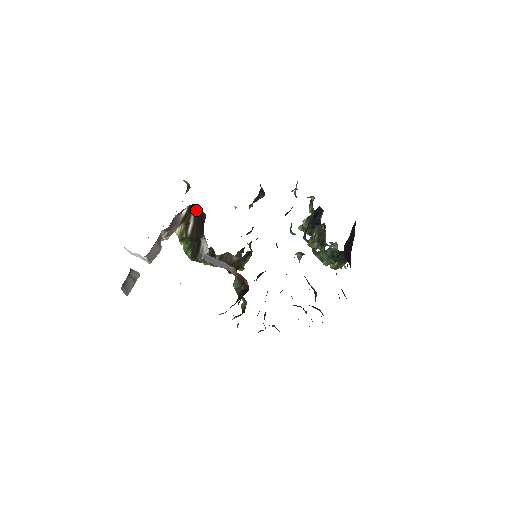
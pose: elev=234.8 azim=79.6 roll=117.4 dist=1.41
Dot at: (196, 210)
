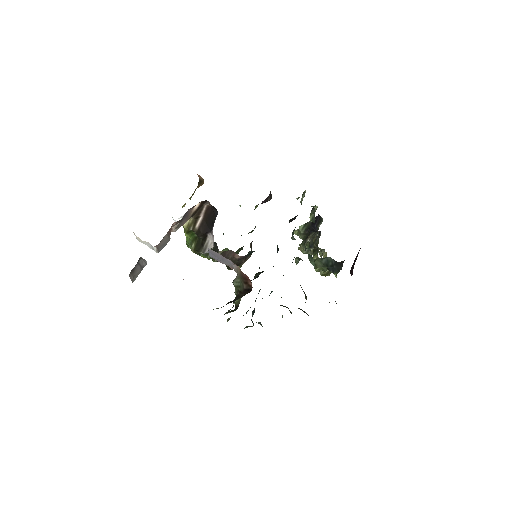
Dot at: (208, 206)
